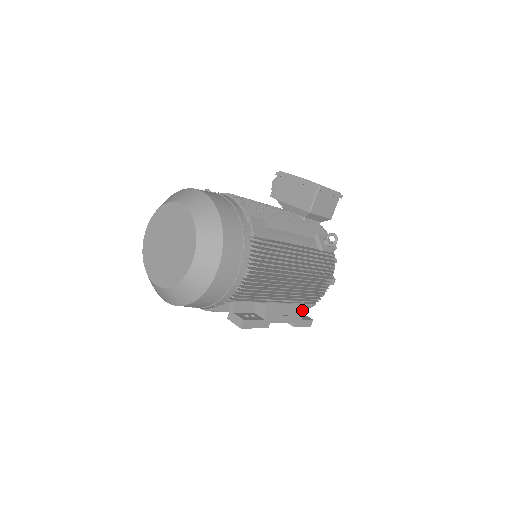
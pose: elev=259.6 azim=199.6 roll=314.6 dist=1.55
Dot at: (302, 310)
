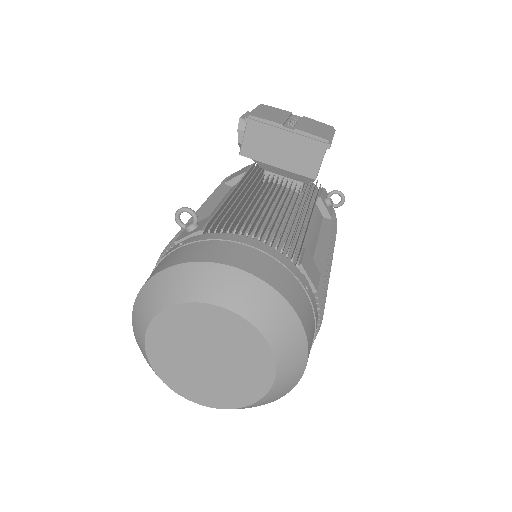
Dot at: occluded
